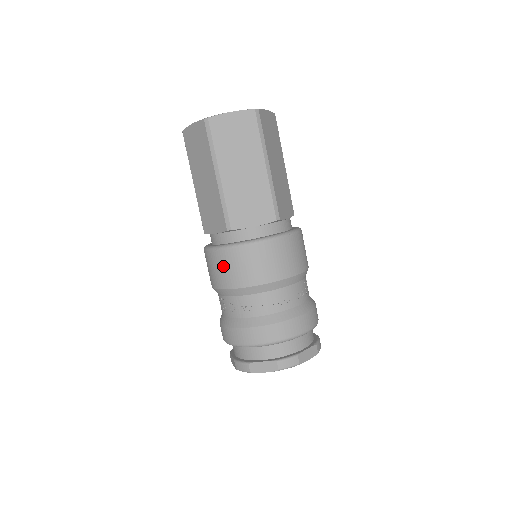
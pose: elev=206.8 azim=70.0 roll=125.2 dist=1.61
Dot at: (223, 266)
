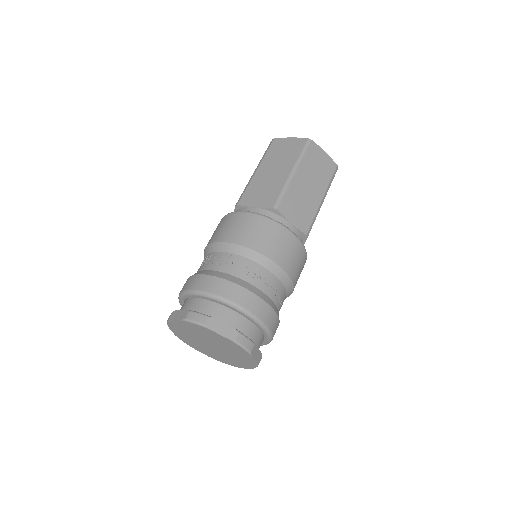
Dot at: (251, 227)
